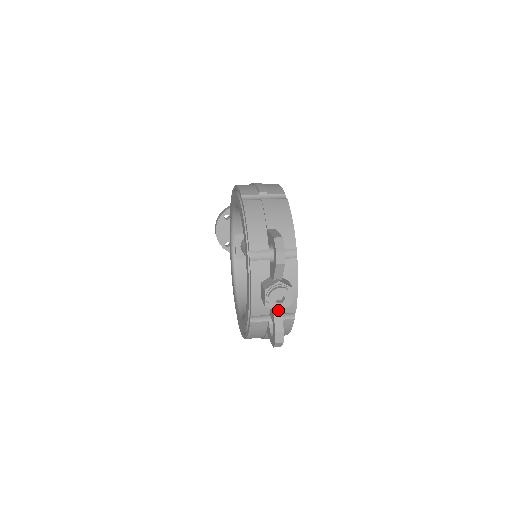
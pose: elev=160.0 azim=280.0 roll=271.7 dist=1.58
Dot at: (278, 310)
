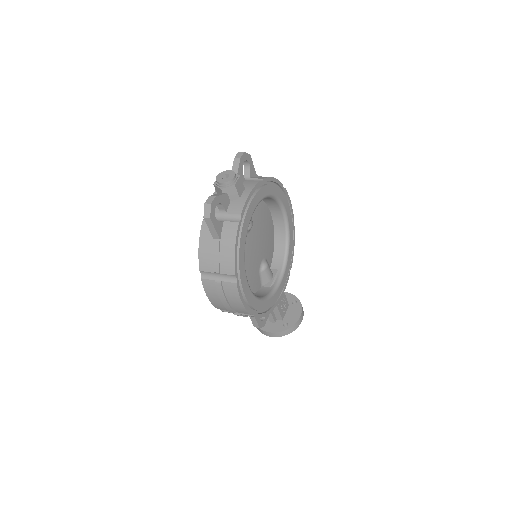
Dot at: (221, 188)
